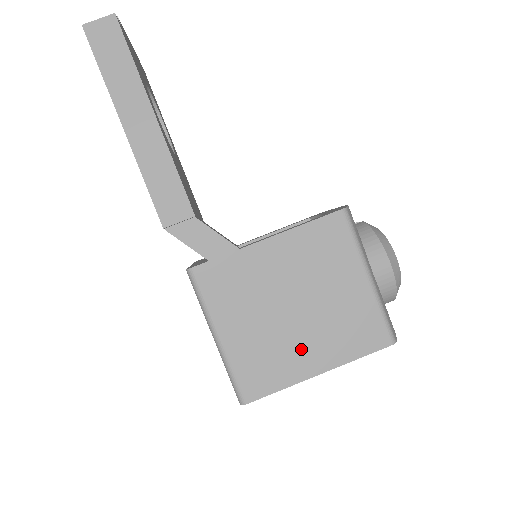
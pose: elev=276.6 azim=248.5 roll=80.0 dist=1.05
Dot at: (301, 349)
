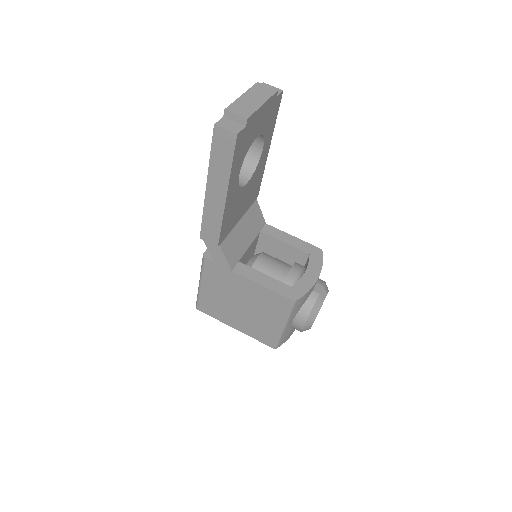
Dot at: (233, 317)
